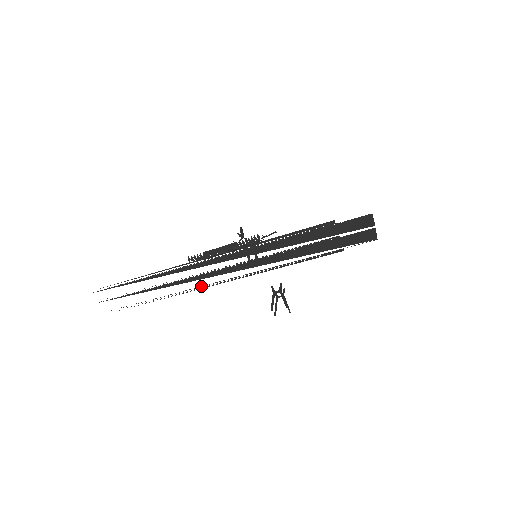
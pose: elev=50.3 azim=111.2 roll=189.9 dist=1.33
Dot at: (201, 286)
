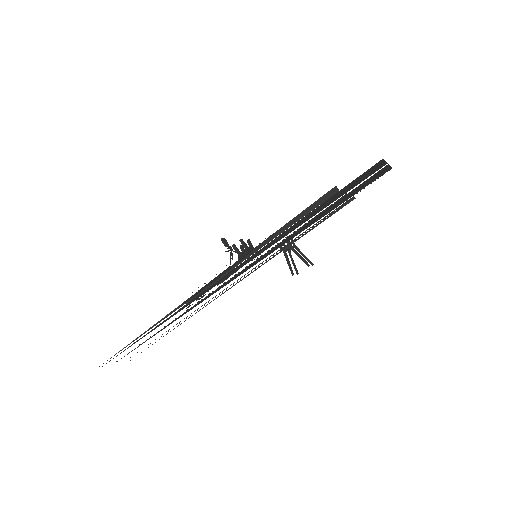
Dot at: occluded
